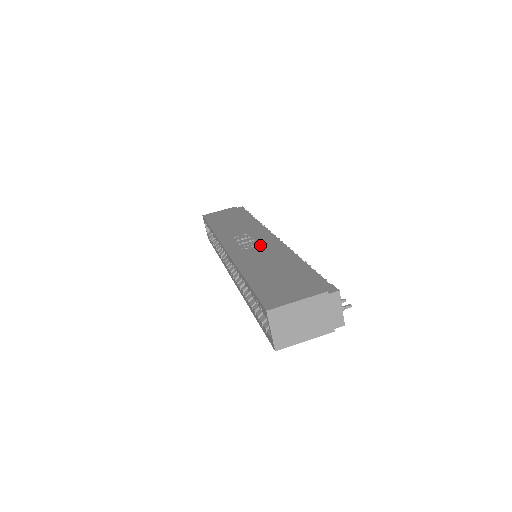
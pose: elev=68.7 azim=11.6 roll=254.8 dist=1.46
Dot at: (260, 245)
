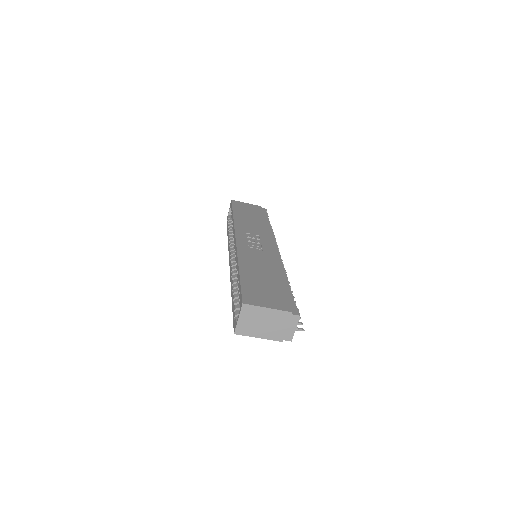
Dot at: (263, 250)
